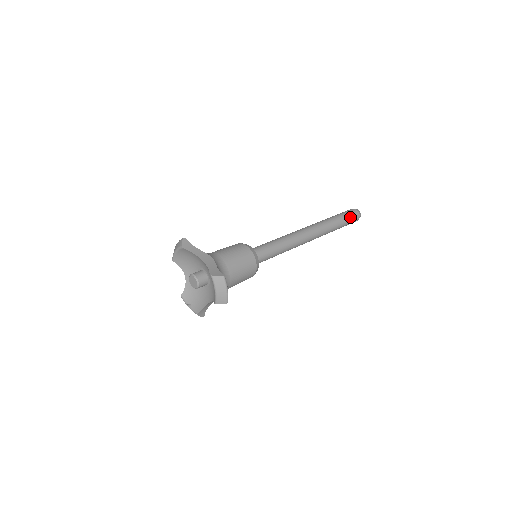
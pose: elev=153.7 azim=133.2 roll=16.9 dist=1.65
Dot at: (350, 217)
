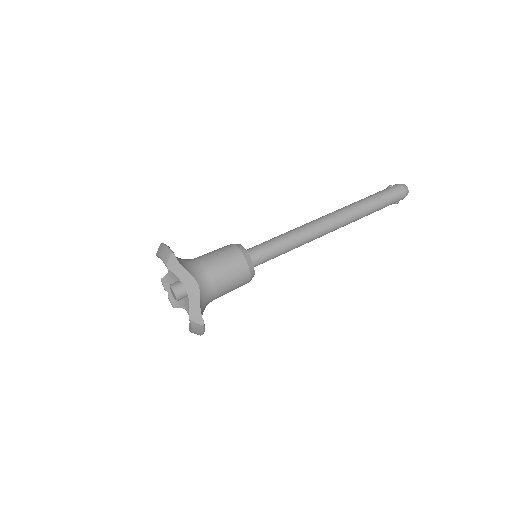
Dot at: (392, 202)
